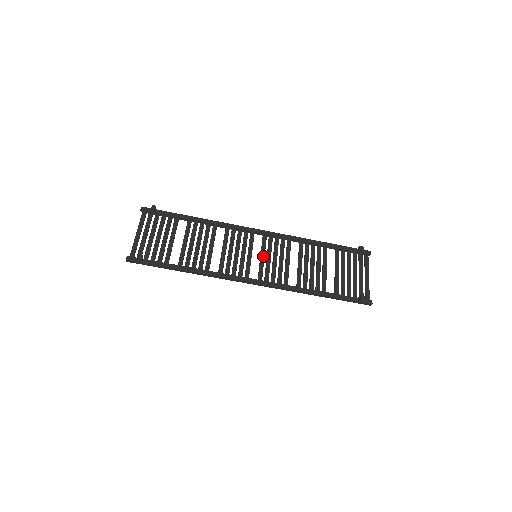
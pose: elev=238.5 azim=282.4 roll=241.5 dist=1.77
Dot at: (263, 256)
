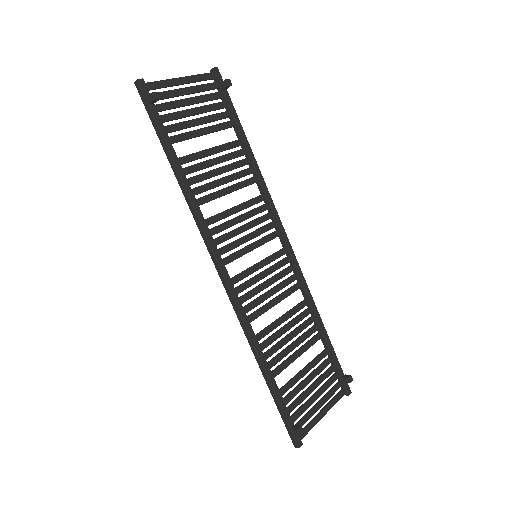
Dot at: (262, 265)
